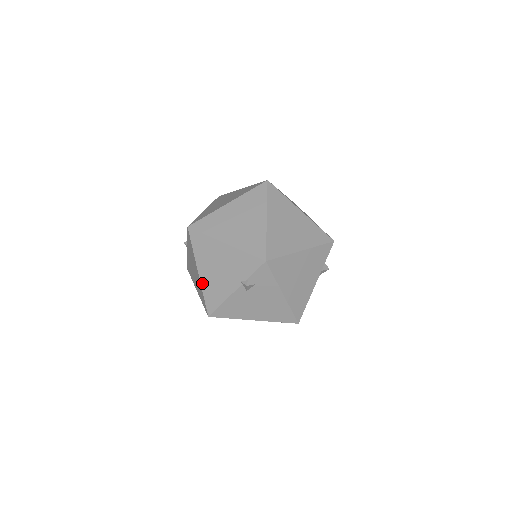
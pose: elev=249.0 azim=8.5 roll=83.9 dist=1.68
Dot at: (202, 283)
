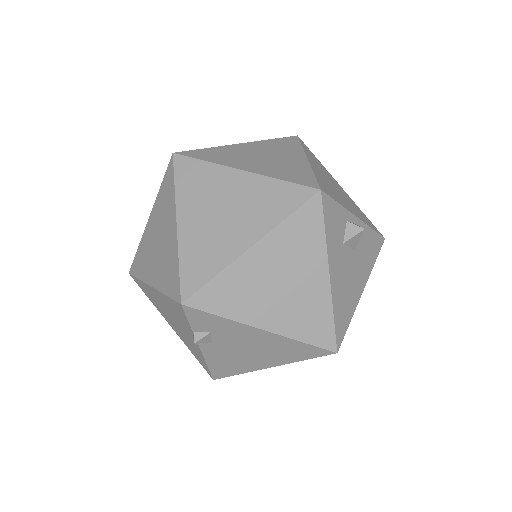
Dot at: (181, 339)
